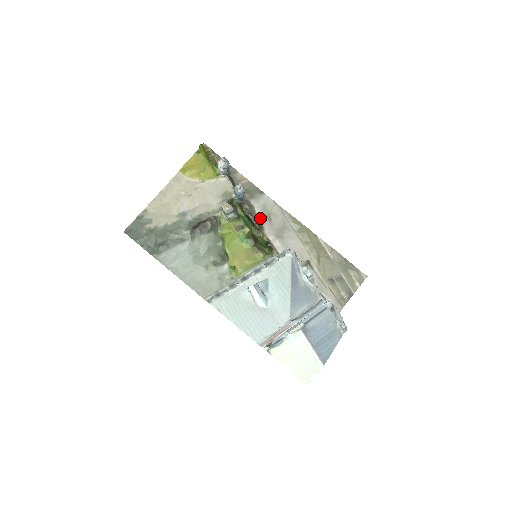
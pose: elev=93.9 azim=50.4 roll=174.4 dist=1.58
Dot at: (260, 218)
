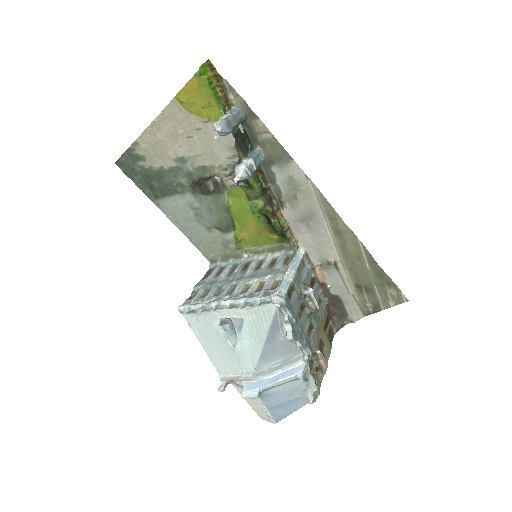
Dot at: (282, 192)
